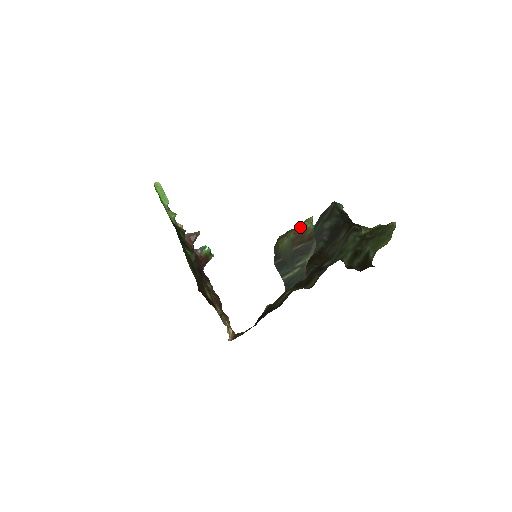
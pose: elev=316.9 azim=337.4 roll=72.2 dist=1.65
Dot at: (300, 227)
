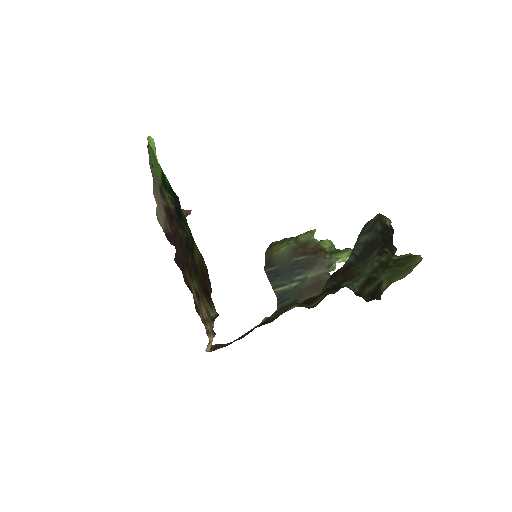
Dot at: (303, 237)
